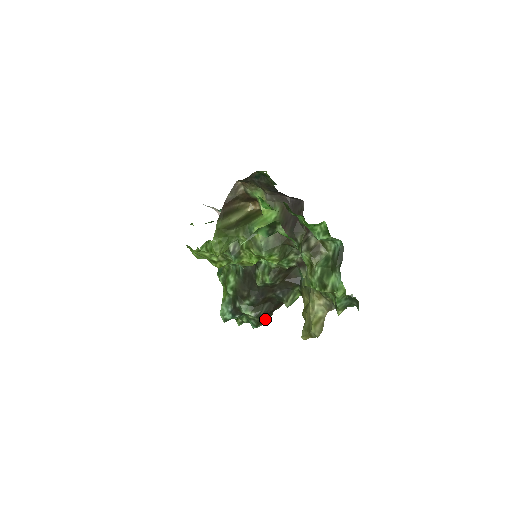
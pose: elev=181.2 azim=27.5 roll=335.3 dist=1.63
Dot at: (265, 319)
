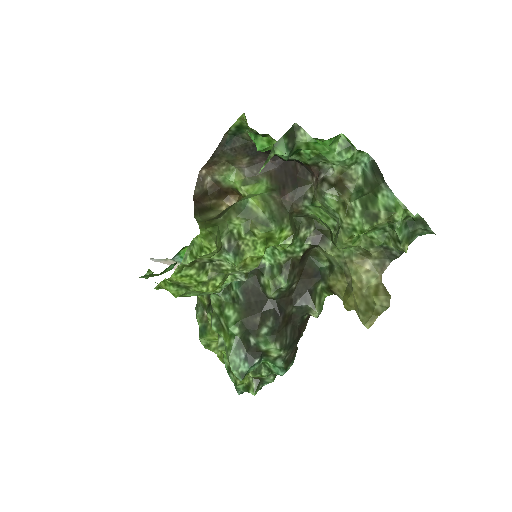
Dot at: (293, 354)
